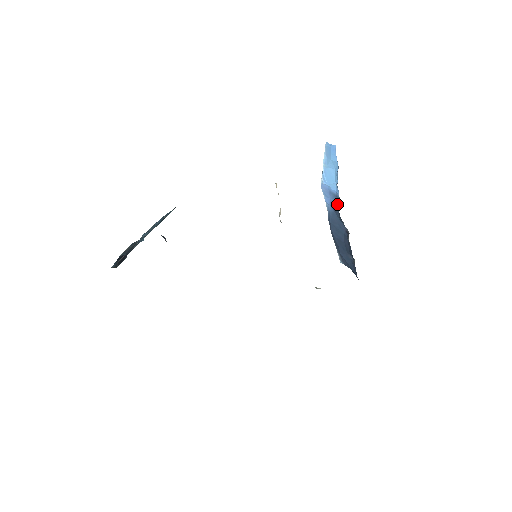
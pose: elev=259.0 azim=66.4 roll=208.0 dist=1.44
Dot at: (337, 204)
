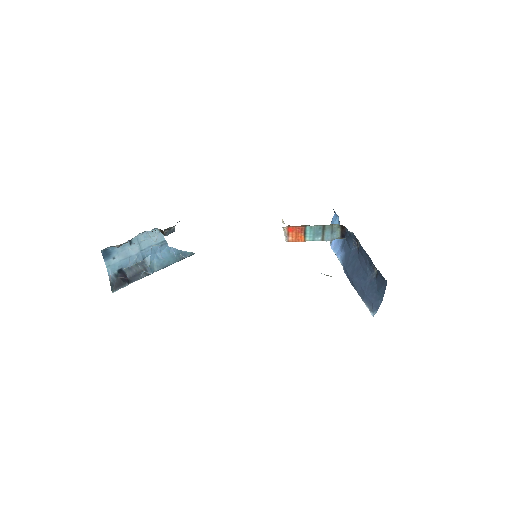
Dot at: occluded
